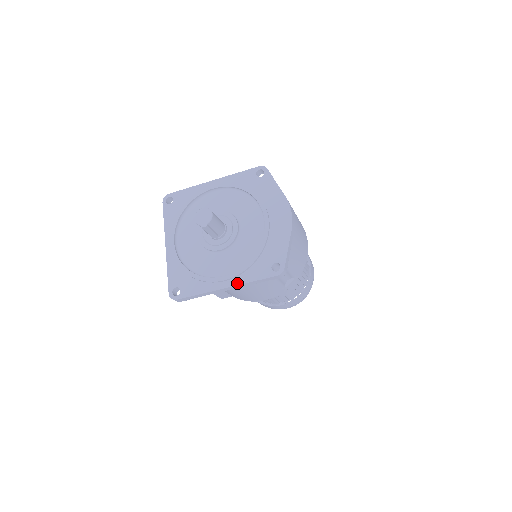
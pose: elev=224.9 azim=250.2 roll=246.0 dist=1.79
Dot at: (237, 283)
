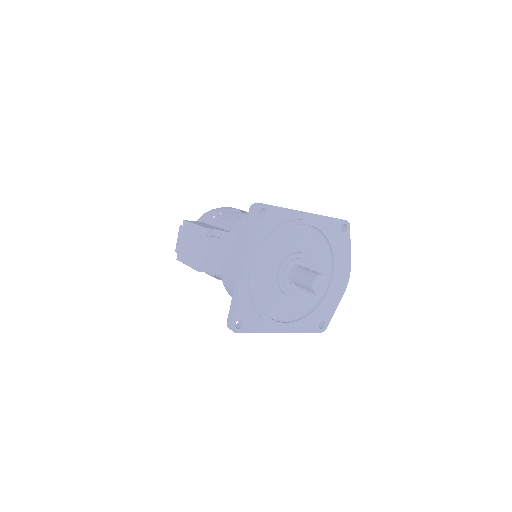
Dot at: (292, 331)
